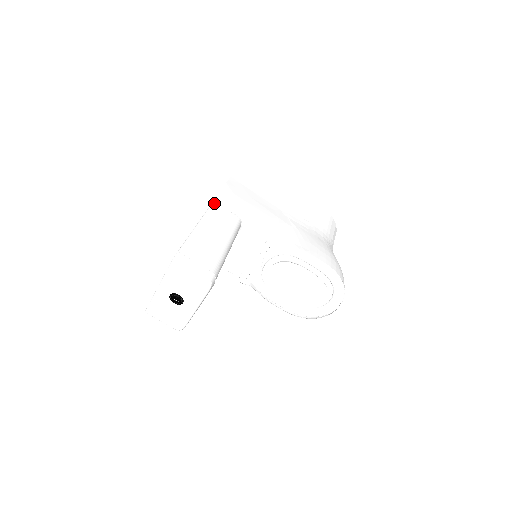
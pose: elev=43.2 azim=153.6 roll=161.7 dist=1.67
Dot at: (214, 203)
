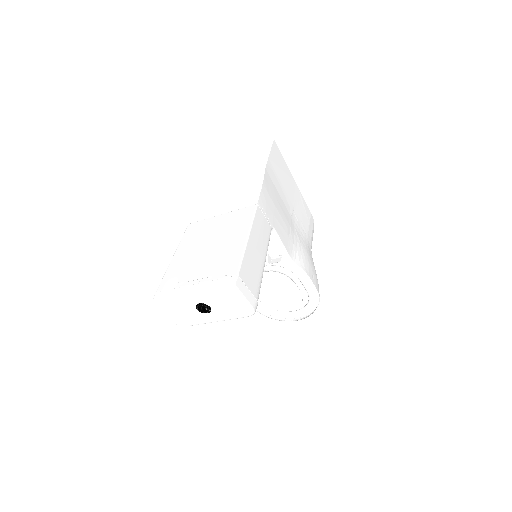
Dot at: (258, 207)
